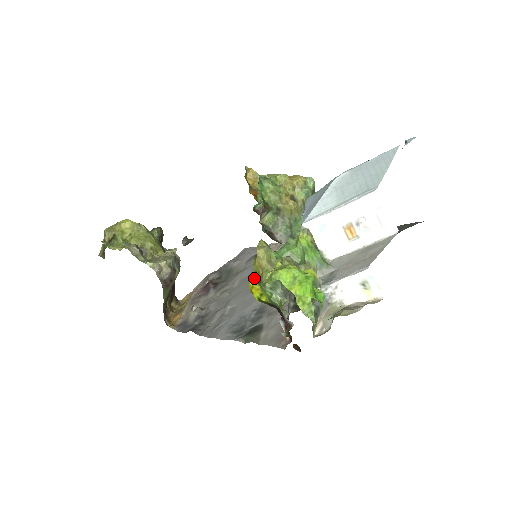
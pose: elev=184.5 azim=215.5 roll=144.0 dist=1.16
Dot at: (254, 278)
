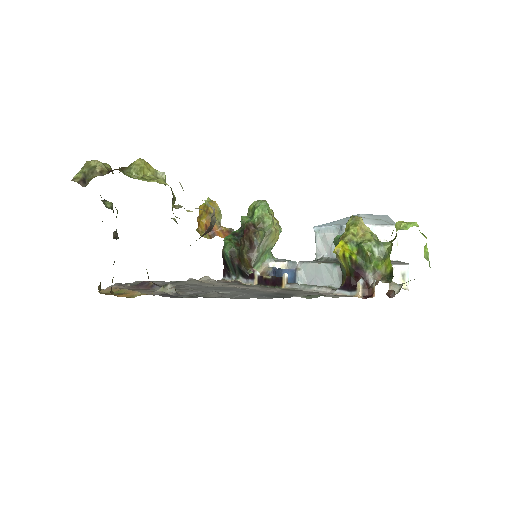
Dot at: (344, 240)
